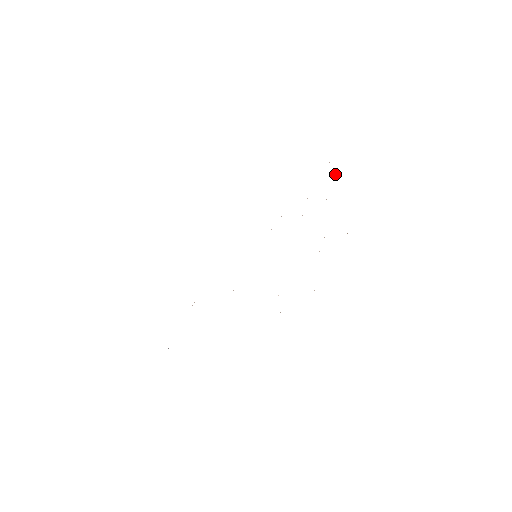
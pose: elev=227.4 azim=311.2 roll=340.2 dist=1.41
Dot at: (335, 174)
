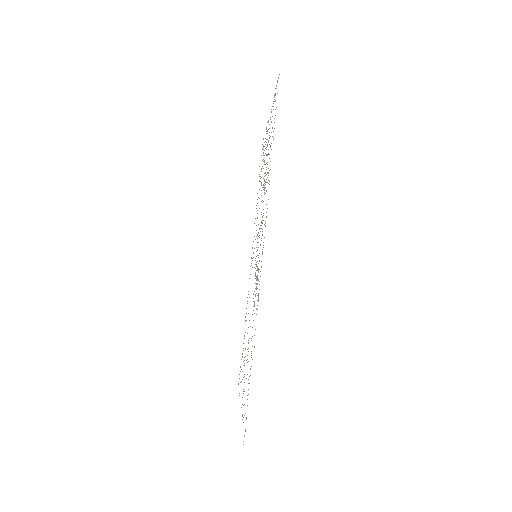
Dot at: occluded
